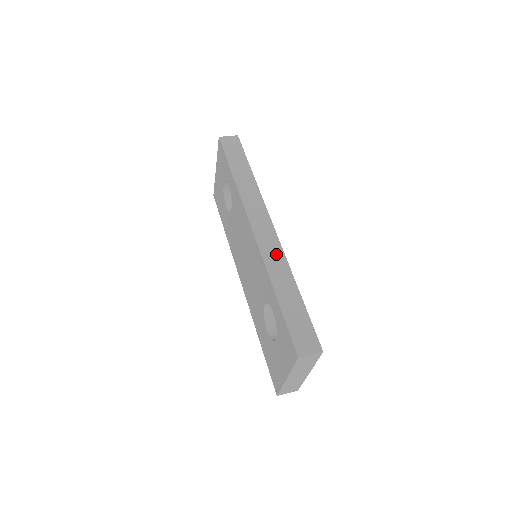
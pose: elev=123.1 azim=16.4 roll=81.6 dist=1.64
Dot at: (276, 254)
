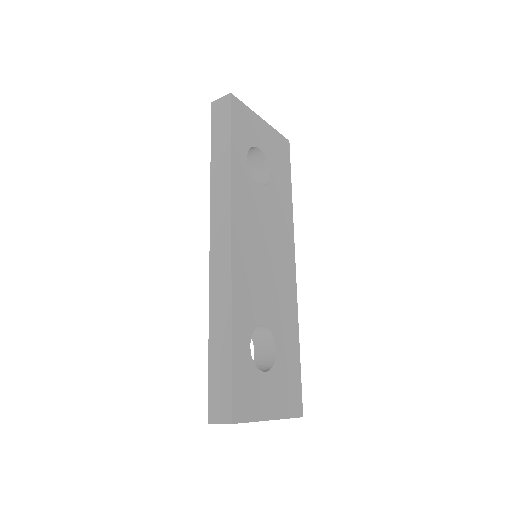
Dot at: (223, 281)
